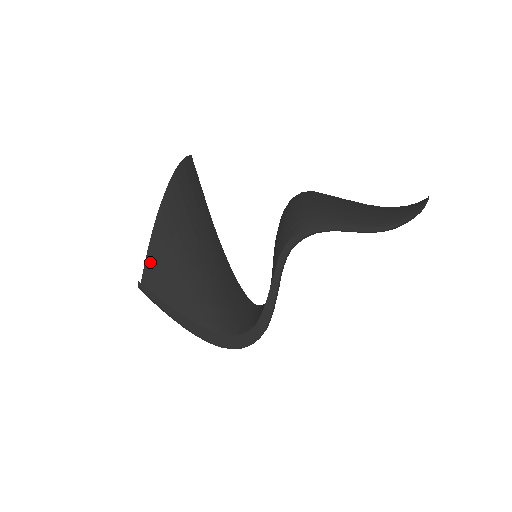
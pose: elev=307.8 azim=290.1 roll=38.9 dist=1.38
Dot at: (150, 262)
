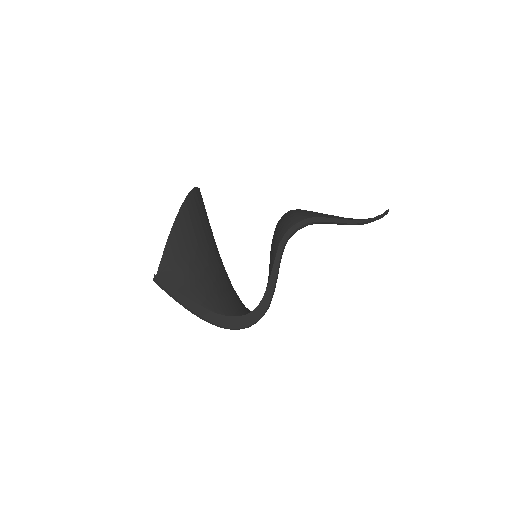
Dot at: (165, 259)
